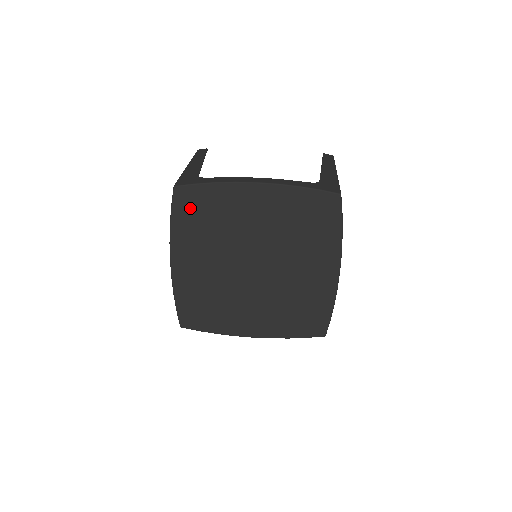
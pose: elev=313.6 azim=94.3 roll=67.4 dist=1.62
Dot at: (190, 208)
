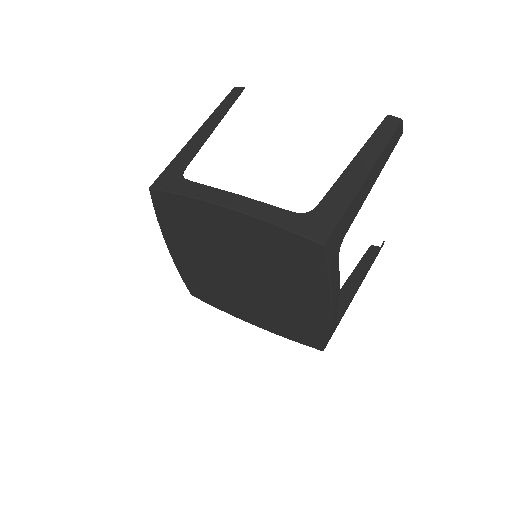
Dot at: (169, 211)
